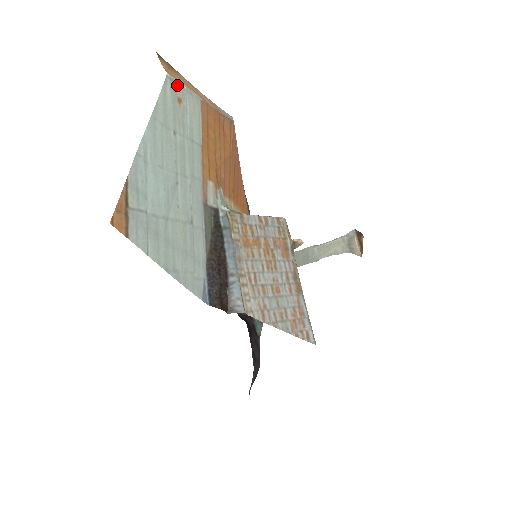
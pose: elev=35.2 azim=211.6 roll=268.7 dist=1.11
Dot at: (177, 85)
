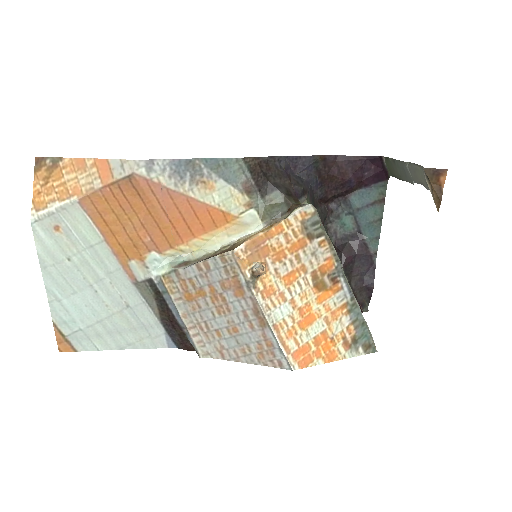
Dot at: (46, 218)
